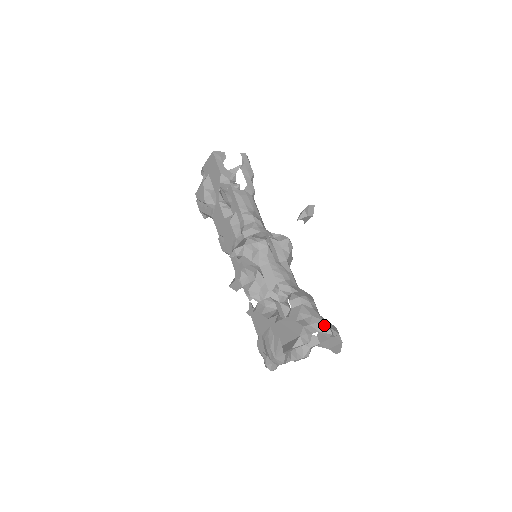
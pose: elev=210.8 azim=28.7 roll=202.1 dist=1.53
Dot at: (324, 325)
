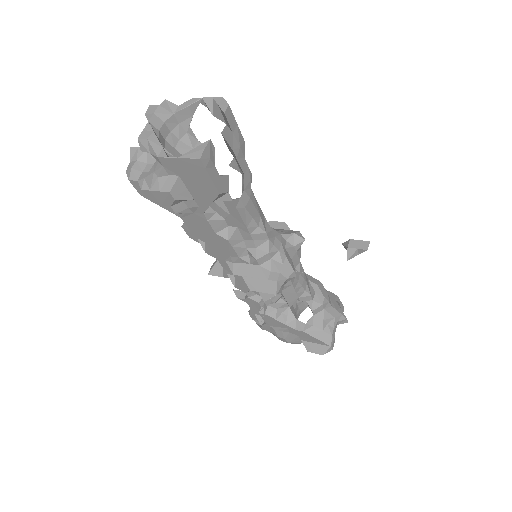
Dot at: (343, 320)
